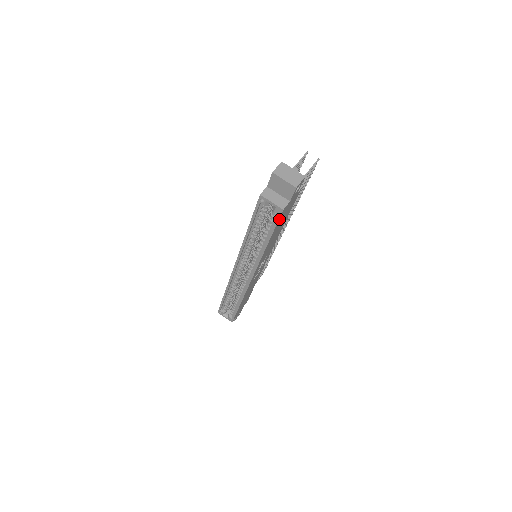
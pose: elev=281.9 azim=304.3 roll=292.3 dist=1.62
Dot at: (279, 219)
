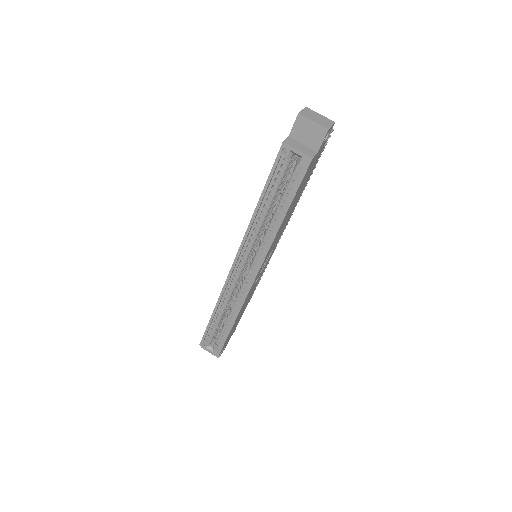
Dot at: (304, 176)
